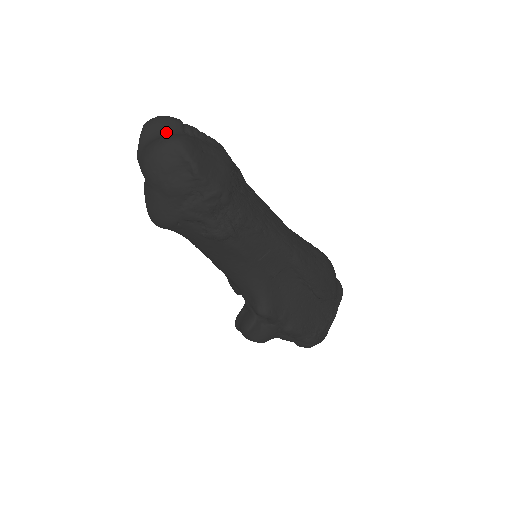
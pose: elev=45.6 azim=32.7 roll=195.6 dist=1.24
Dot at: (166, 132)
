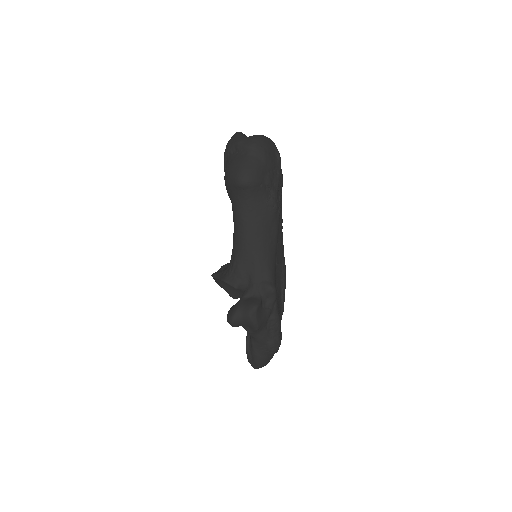
Dot at: occluded
